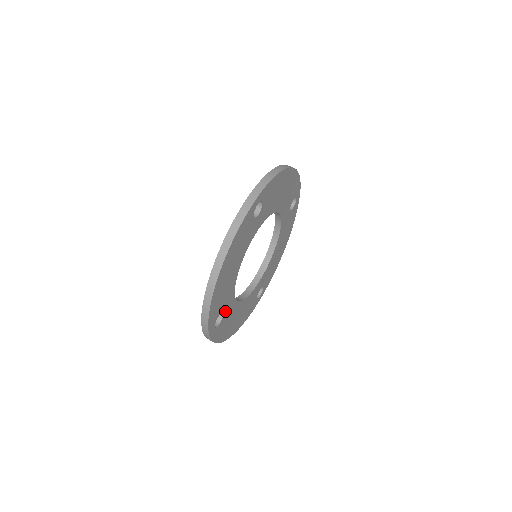
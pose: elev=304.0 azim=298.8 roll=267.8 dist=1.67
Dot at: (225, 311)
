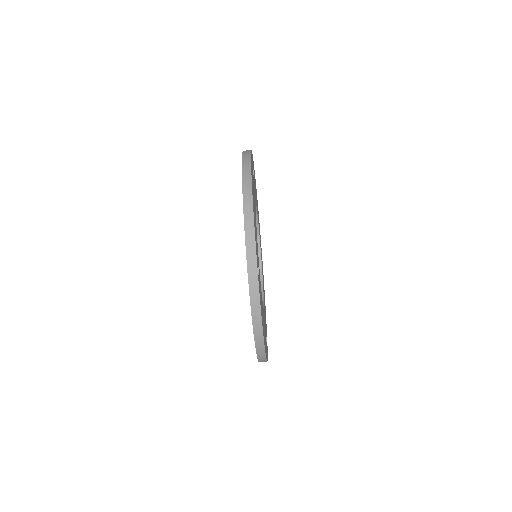
Dot at: (265, 325)
